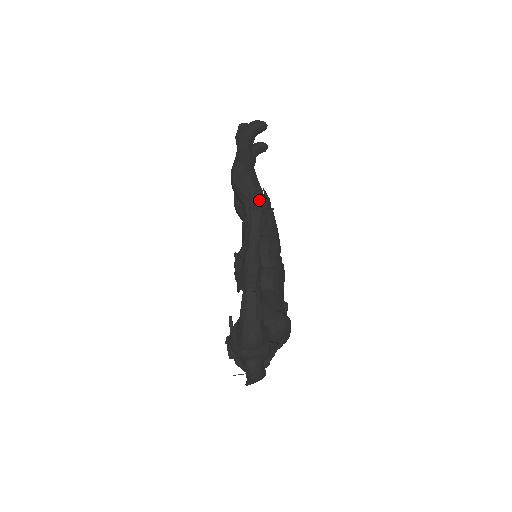
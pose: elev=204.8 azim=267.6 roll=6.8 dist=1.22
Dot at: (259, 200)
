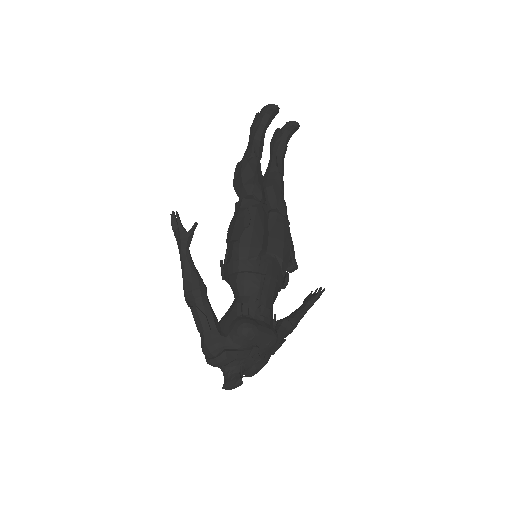
Dot at: (242, 201)
